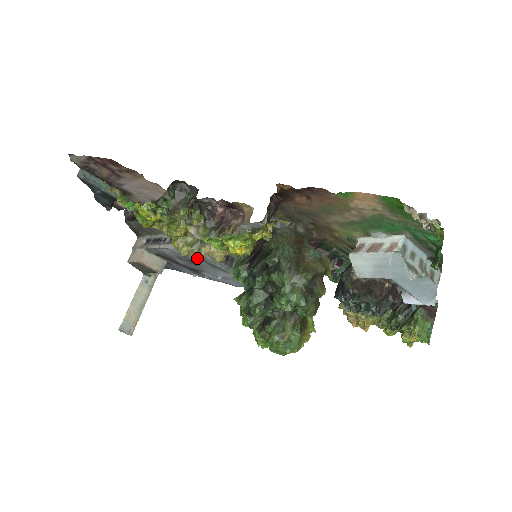
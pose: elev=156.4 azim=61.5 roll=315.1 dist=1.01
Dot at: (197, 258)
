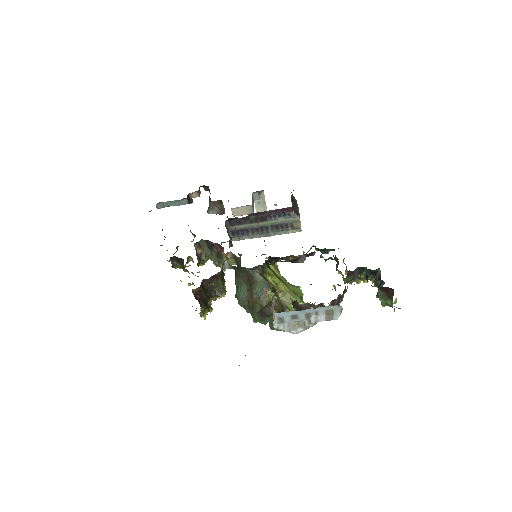
Dot at: occluded
